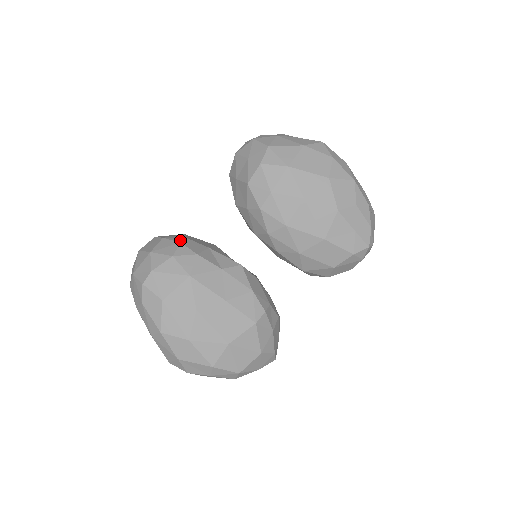
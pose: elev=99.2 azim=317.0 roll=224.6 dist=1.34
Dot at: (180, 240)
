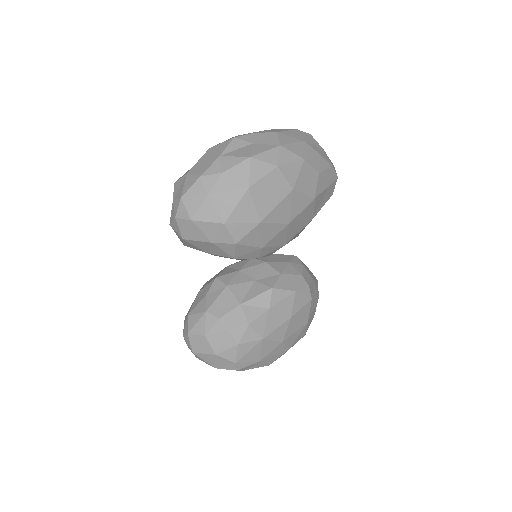
Dot at: (222, 327)
